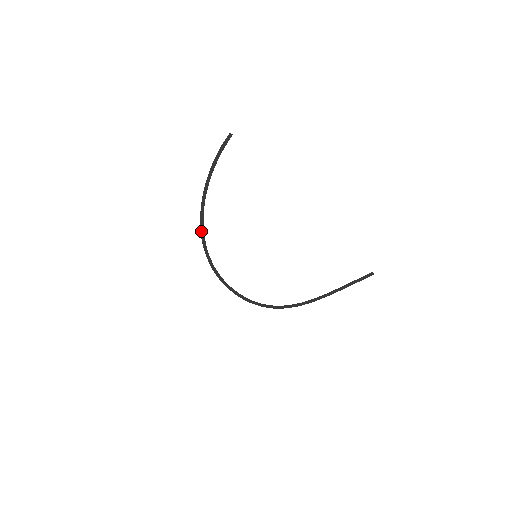
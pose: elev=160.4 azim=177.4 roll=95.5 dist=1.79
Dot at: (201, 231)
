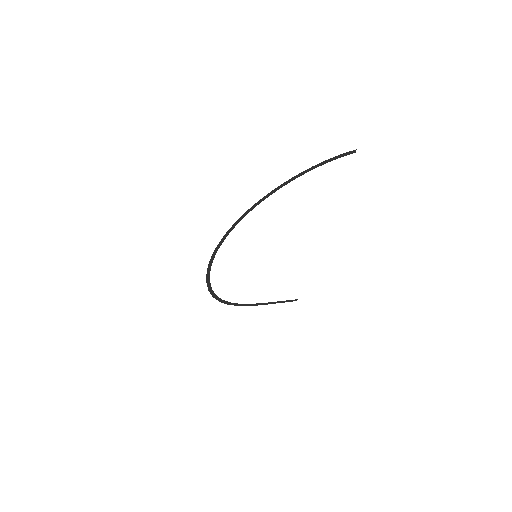
Dot at: (246, 212)
